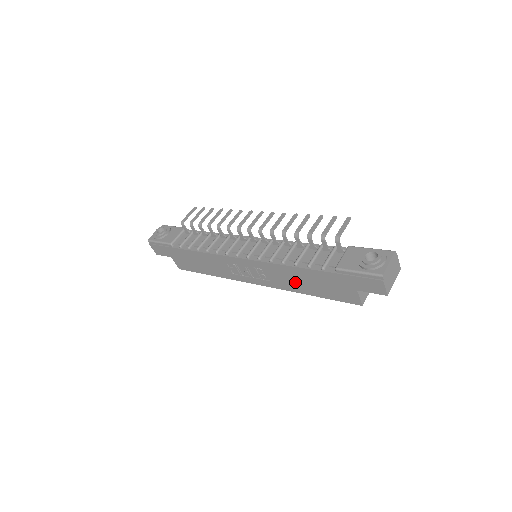
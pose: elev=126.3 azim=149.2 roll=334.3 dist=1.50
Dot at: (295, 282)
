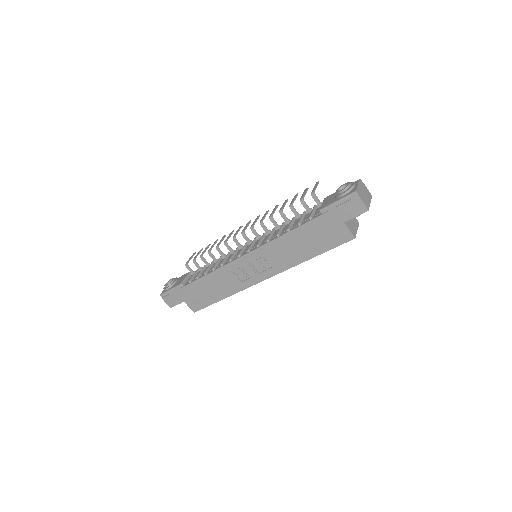
Dot at: (294, 251)
